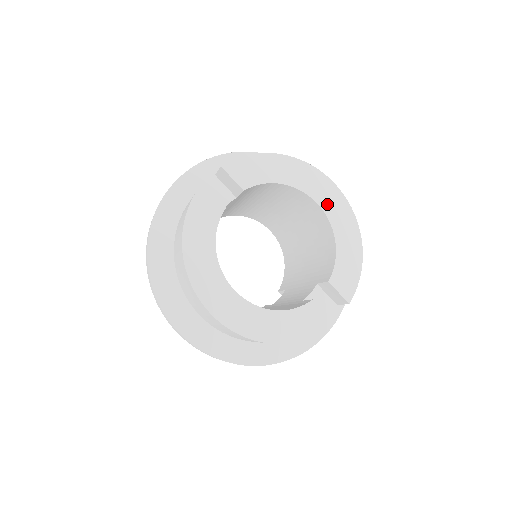
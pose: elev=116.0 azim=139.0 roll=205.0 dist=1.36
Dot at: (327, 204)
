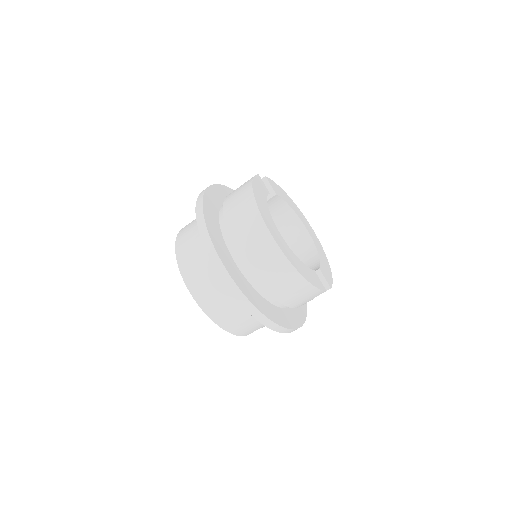
Dot at: (311, 234)
